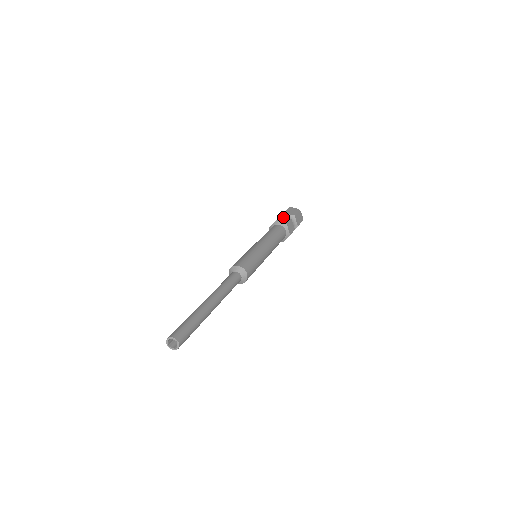
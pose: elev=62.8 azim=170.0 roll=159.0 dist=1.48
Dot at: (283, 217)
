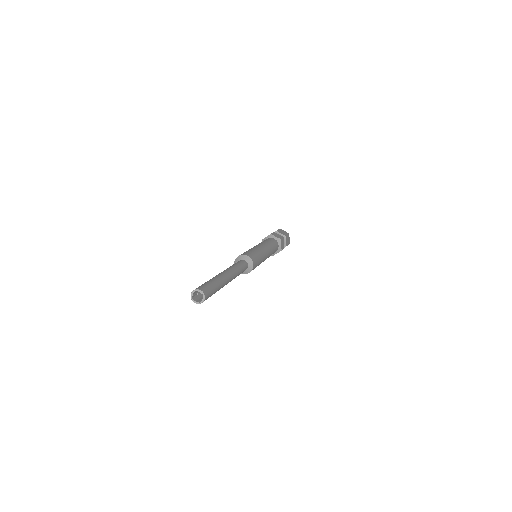
Dot at: (276, 233)
